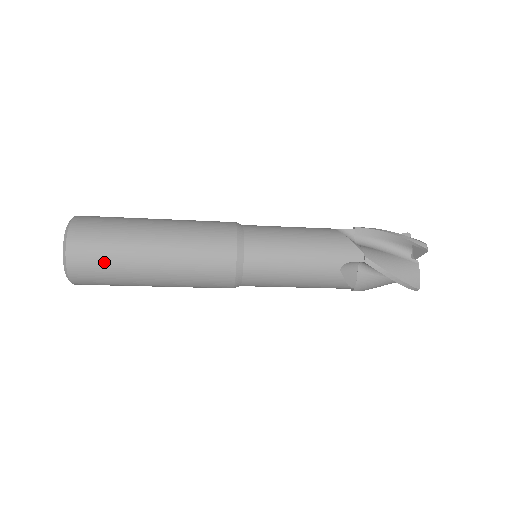
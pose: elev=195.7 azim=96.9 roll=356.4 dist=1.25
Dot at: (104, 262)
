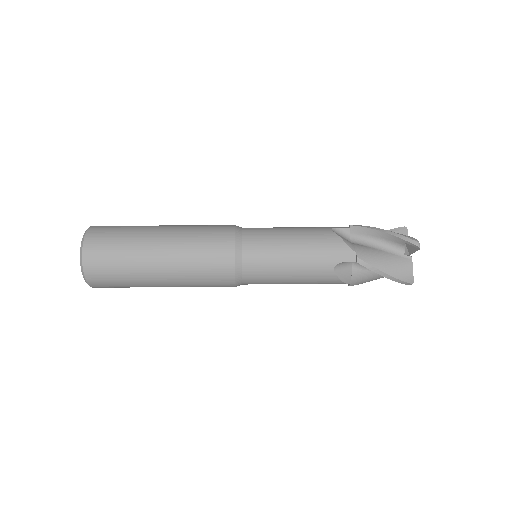
Dot at: (116, 270)
